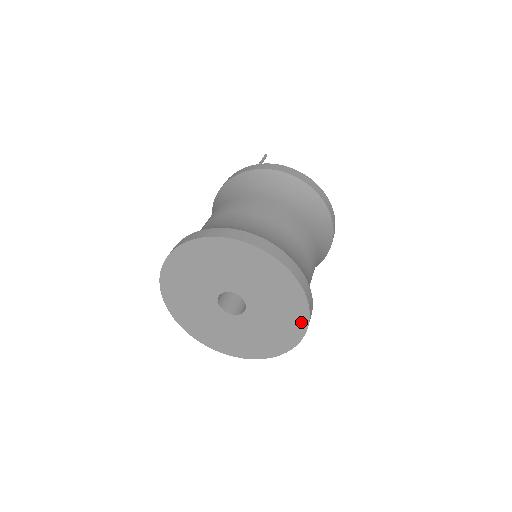
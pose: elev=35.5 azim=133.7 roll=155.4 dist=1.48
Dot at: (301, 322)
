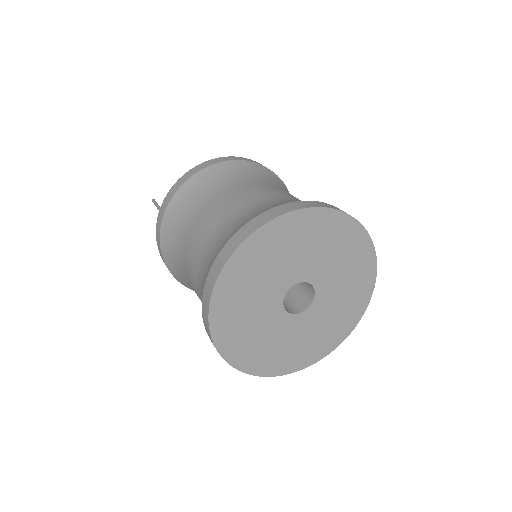
Dot at: (361, 239)
